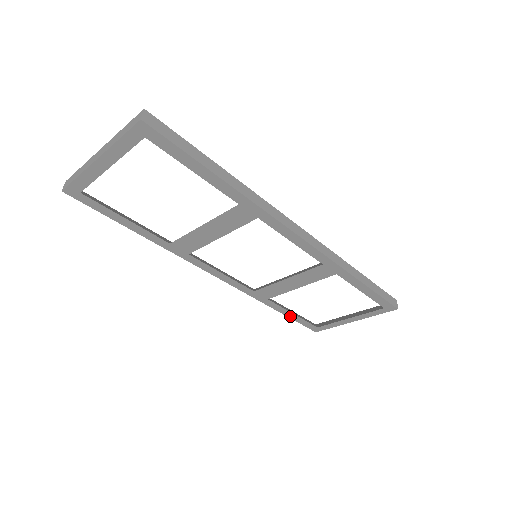
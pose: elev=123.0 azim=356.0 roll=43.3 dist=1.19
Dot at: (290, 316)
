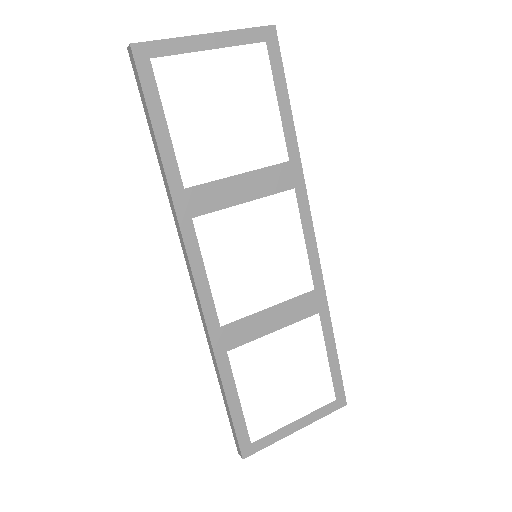
Dot at: (231, 405)
